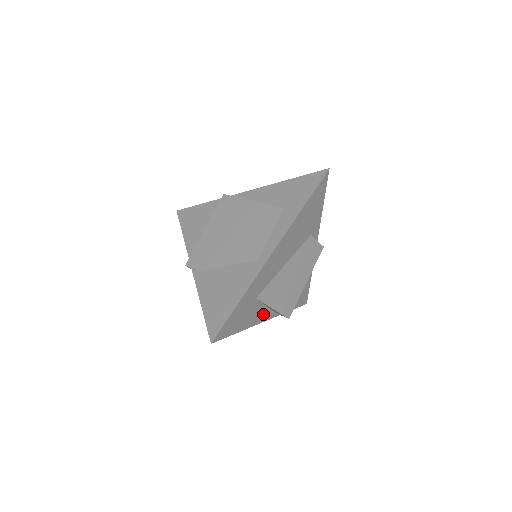
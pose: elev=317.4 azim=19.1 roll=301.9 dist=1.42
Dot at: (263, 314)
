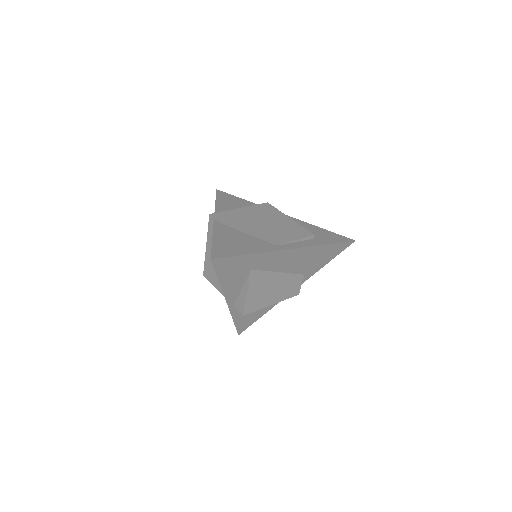
Dot at: (234, 292)
